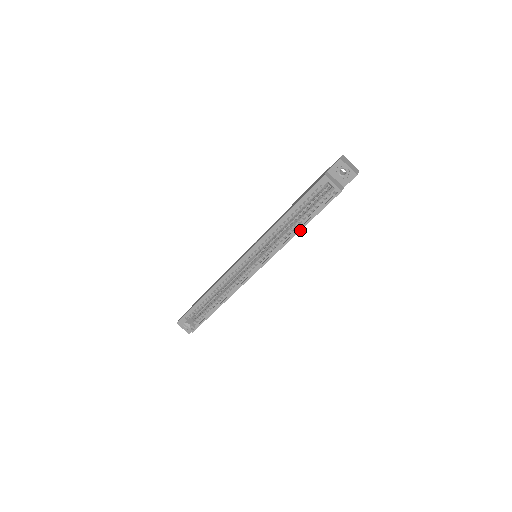
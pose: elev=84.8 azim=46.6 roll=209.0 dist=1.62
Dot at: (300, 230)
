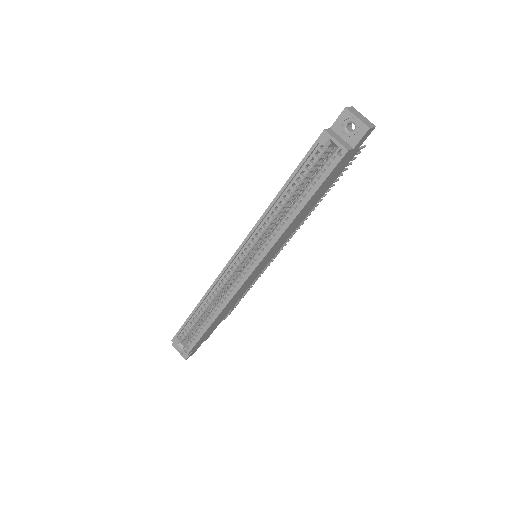
Dot at: (299, 211)
